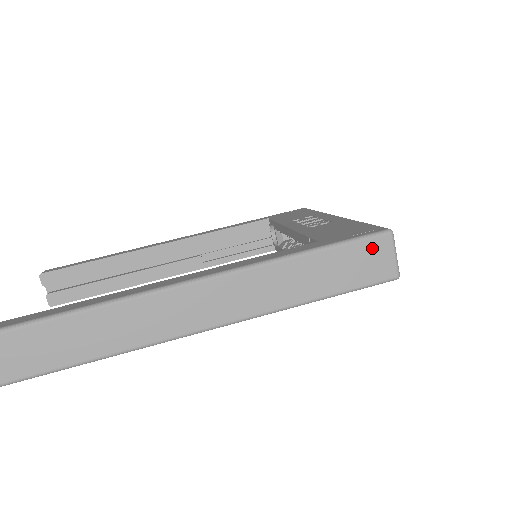
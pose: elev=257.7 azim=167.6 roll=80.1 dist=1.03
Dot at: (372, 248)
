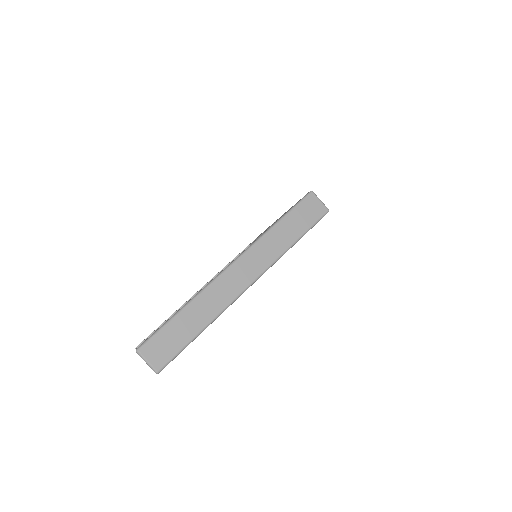
Dot at: (308, 203)
